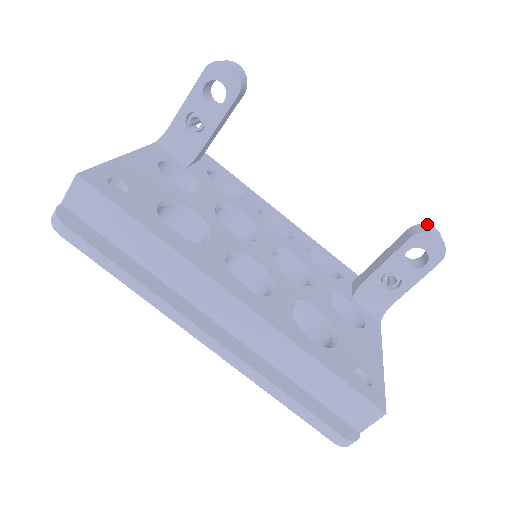
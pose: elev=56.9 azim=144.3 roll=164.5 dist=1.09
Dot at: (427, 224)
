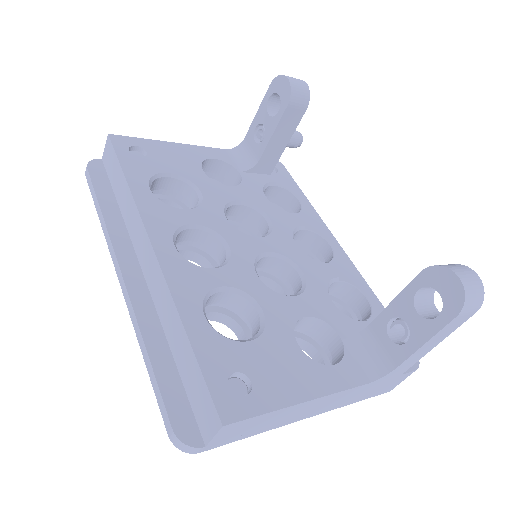
Dot at: occluded
